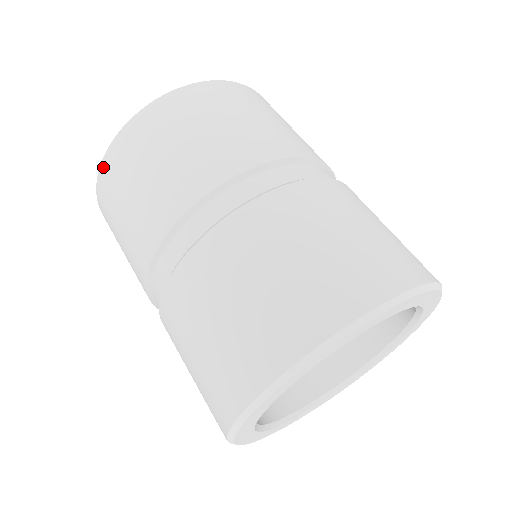
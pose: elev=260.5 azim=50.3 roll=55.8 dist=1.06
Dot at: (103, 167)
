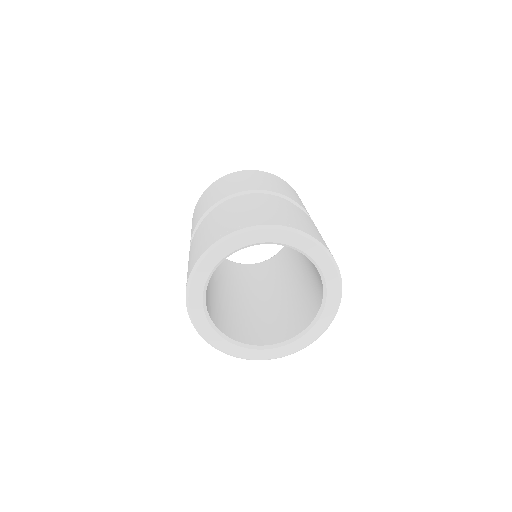
Dot at: occluded
